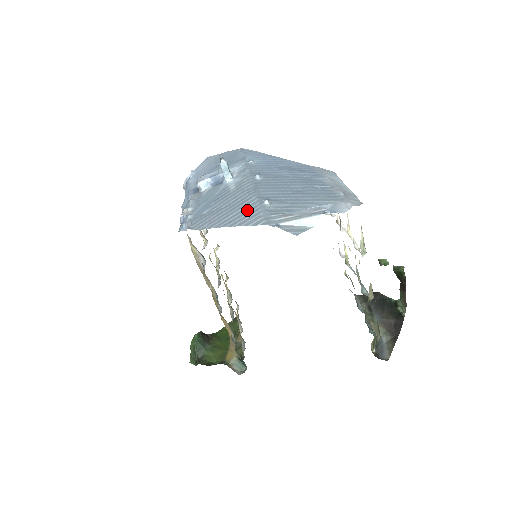
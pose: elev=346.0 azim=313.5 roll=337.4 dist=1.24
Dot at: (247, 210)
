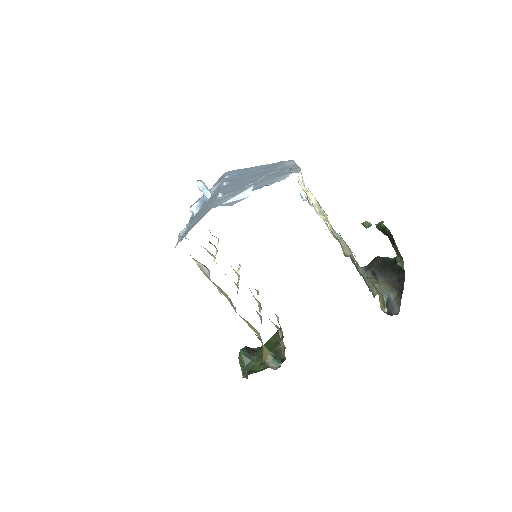
Dot at: (208, 207)
